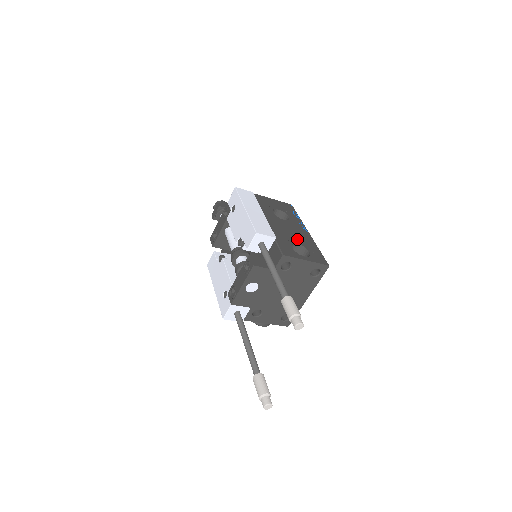
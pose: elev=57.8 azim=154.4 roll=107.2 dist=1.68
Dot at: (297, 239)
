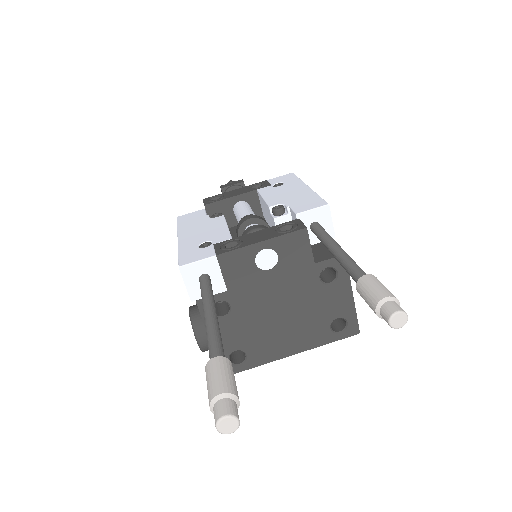
Dot at: occluded
